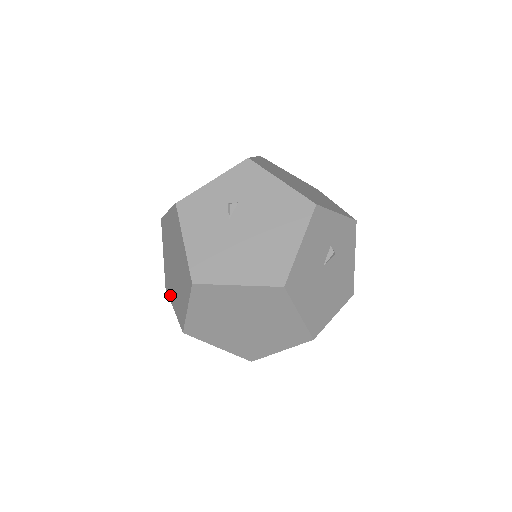
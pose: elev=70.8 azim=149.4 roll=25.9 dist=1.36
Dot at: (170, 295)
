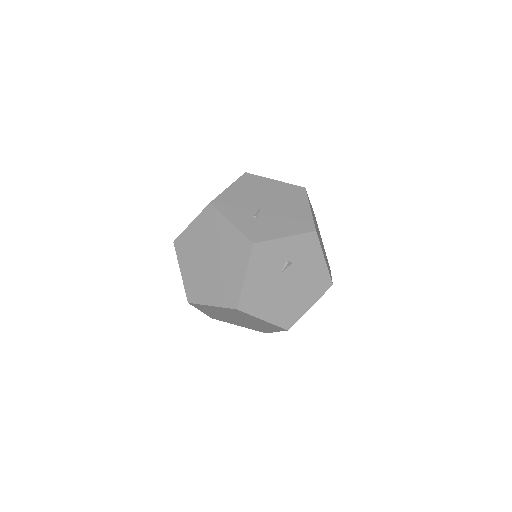
Dot at: (181, 259)
